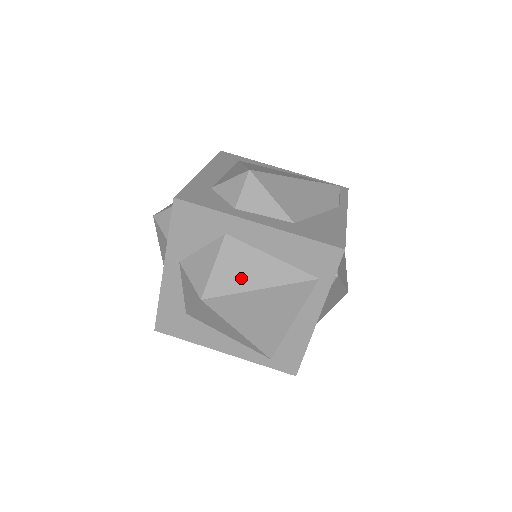
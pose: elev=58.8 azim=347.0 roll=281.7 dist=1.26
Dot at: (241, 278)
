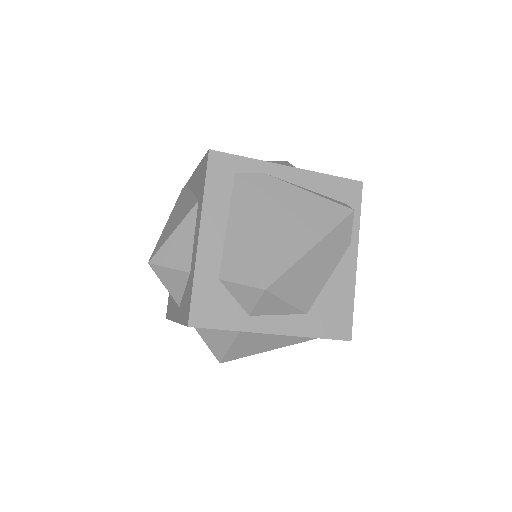
Dot at: (254, 349)
